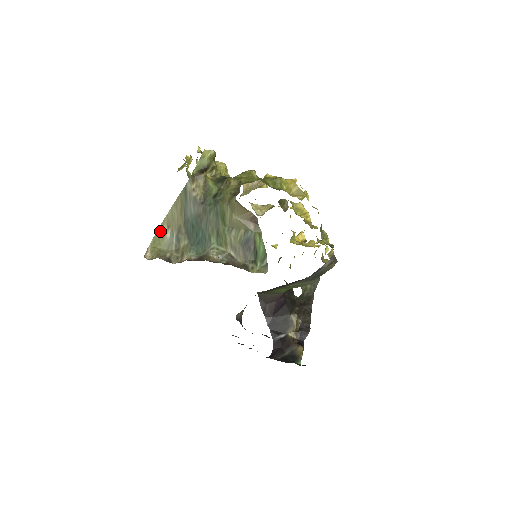
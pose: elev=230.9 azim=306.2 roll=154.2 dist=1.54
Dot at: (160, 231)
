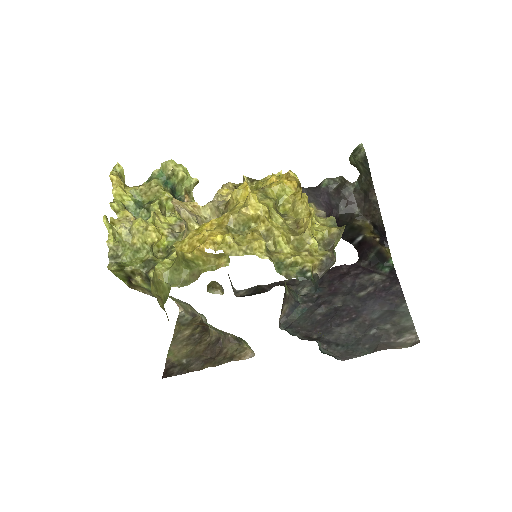
Dot at: occluded
